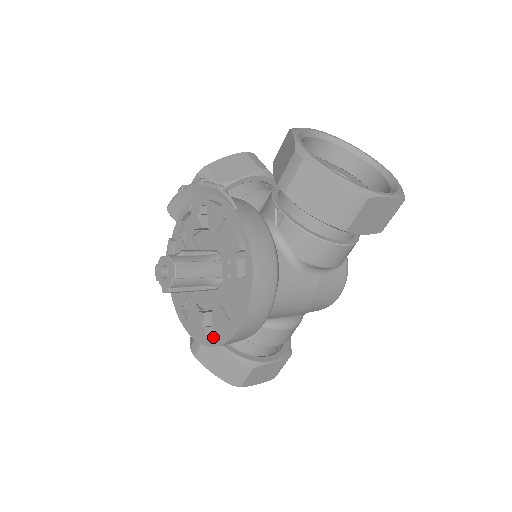
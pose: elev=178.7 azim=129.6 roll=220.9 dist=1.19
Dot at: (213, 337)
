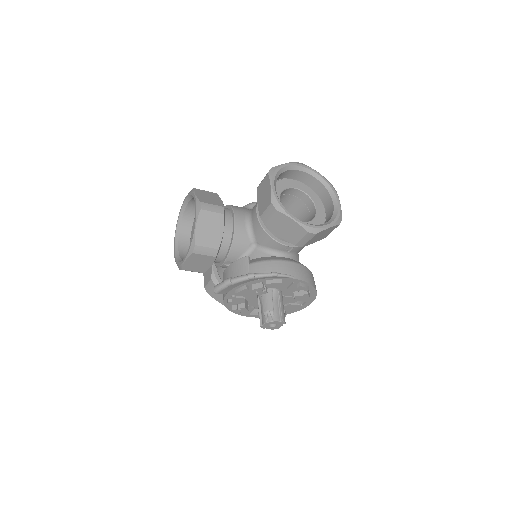
Dot at: (287, 312)
